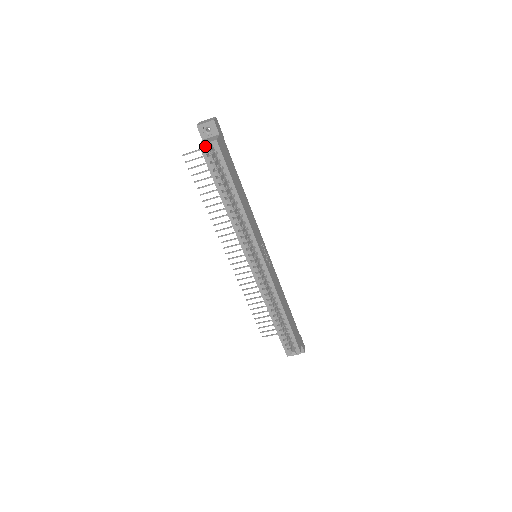
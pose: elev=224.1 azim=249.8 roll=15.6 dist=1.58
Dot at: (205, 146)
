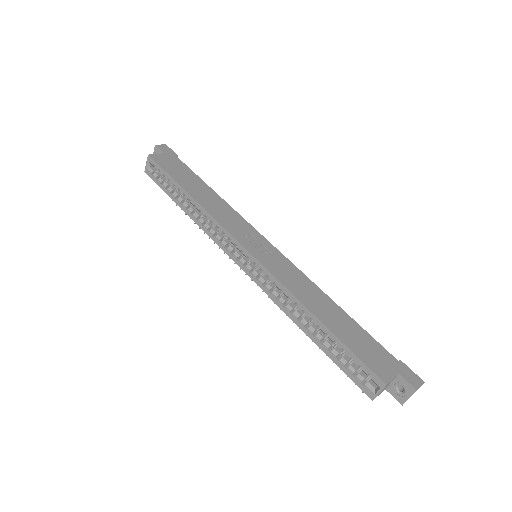
Dot at: (147, 168)
